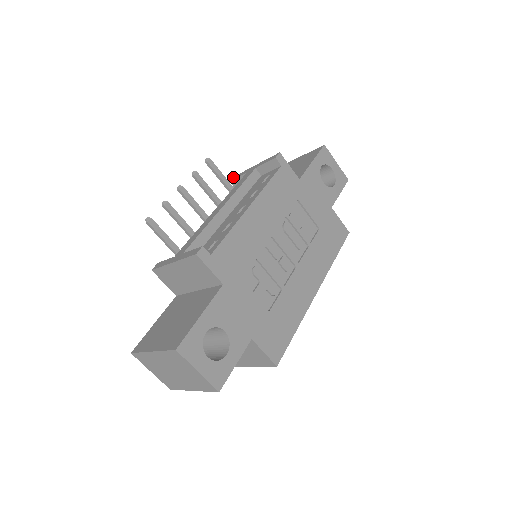
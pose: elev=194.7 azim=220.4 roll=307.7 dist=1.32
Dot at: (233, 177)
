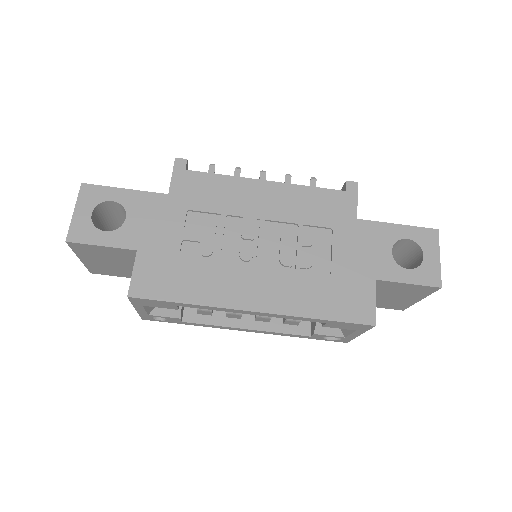
Dot at: occluded
